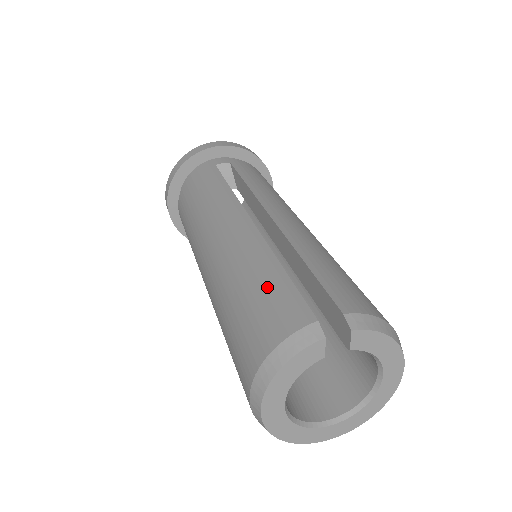
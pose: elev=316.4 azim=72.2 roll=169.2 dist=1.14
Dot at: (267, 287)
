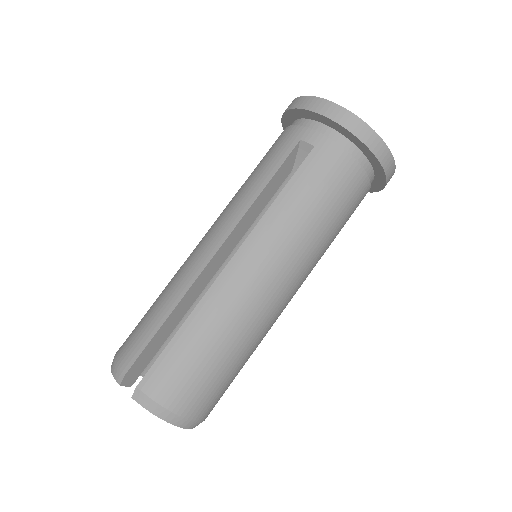
Dot at: (149, 322)
